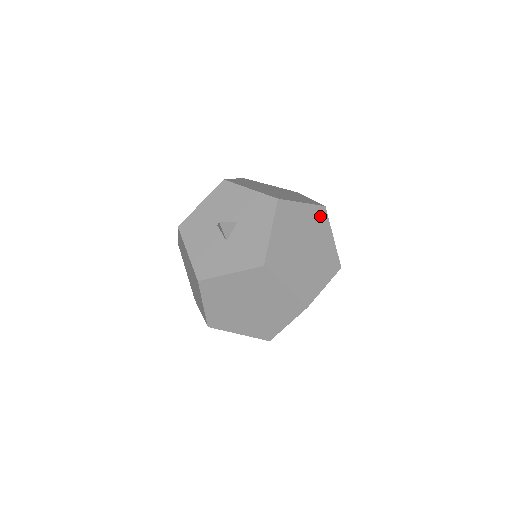
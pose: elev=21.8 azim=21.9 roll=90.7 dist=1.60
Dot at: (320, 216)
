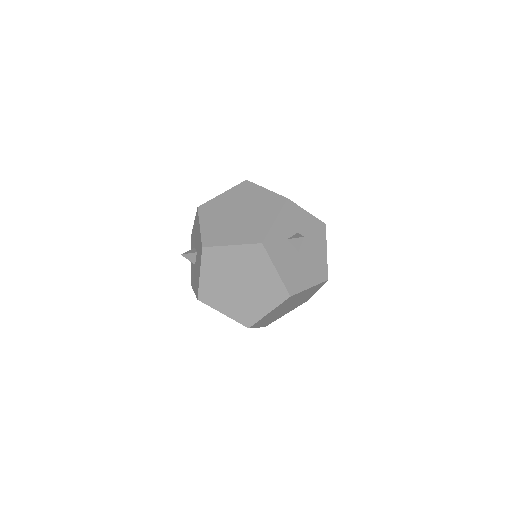
Dot at: (256, 253)
